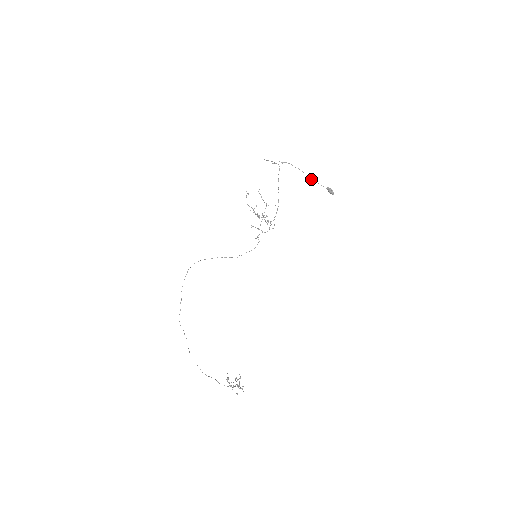
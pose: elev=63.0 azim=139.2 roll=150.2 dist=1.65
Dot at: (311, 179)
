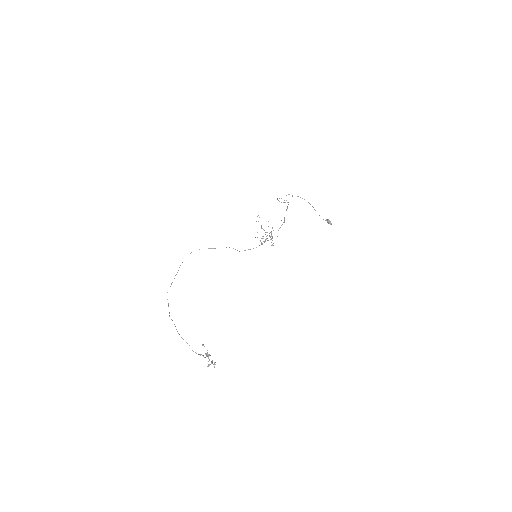
Dot at: (314, 209)
